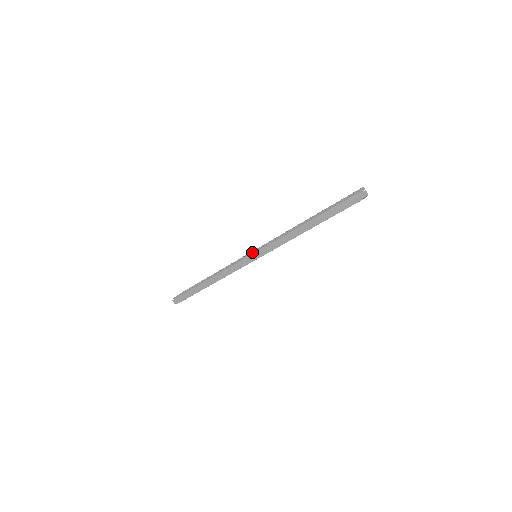
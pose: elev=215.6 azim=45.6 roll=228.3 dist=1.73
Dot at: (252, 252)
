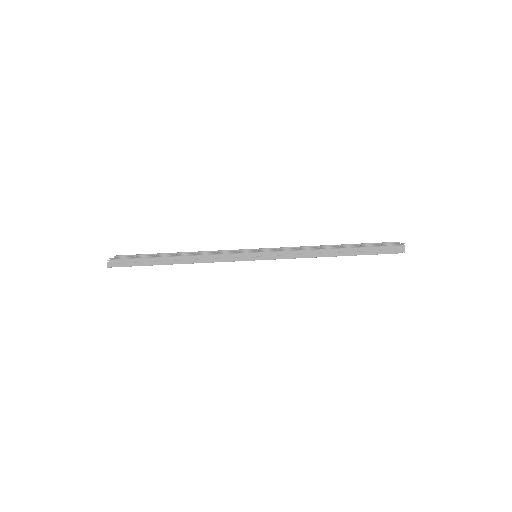
Dot at: (259, 250)
